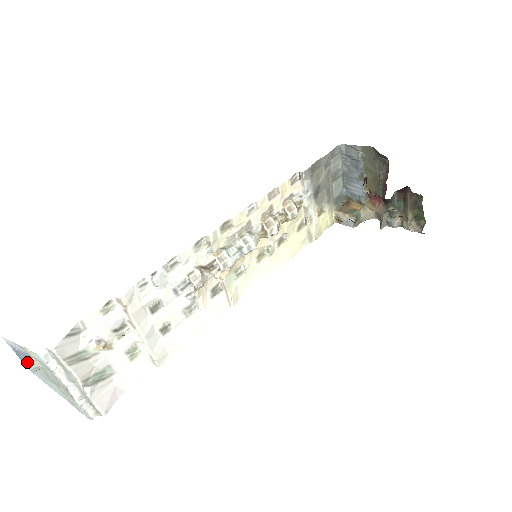
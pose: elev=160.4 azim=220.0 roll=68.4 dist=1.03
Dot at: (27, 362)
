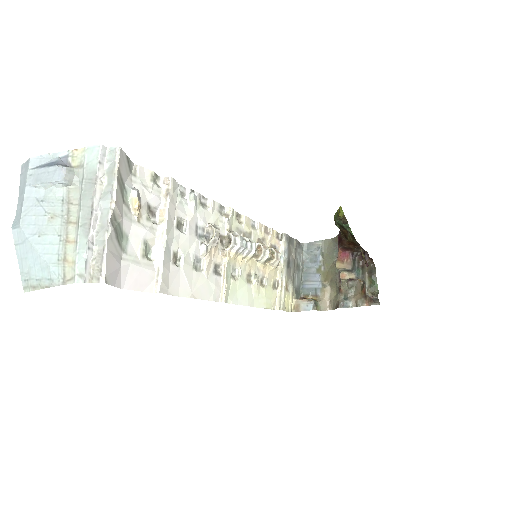
Dot at: (65, 167)
